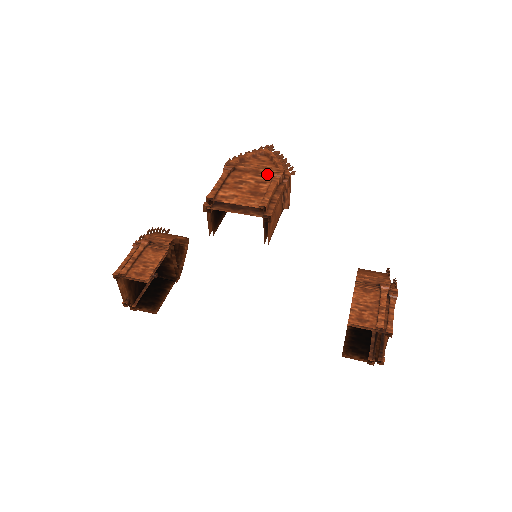
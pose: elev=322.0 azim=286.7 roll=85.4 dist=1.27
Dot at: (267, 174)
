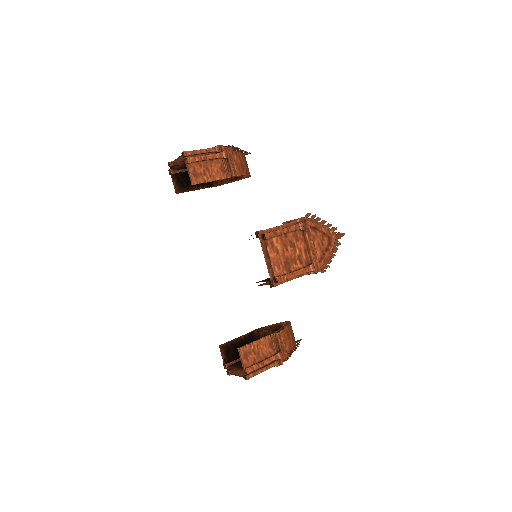
Dot at: (310, 258)
